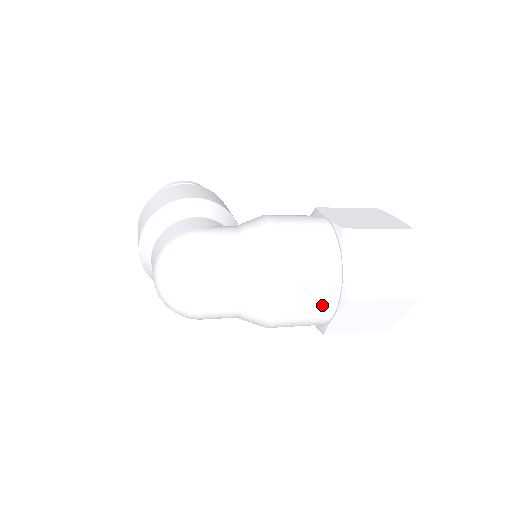
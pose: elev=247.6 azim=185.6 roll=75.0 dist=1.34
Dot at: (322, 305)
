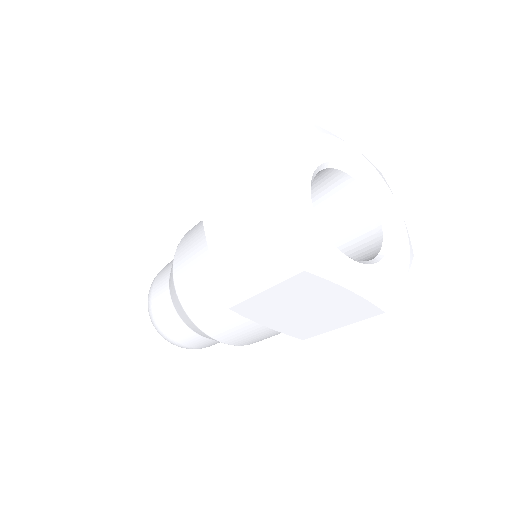
Dot at: (231, 316)
